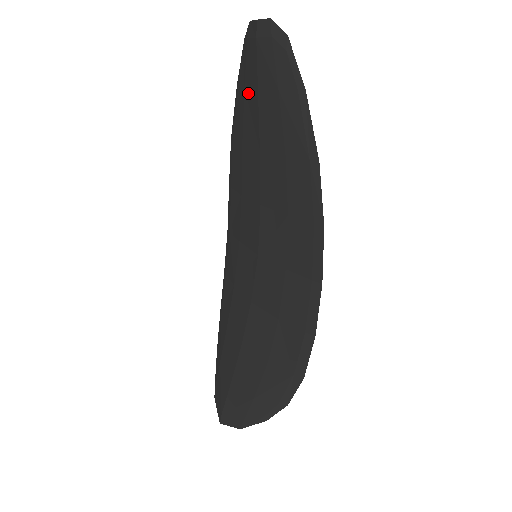
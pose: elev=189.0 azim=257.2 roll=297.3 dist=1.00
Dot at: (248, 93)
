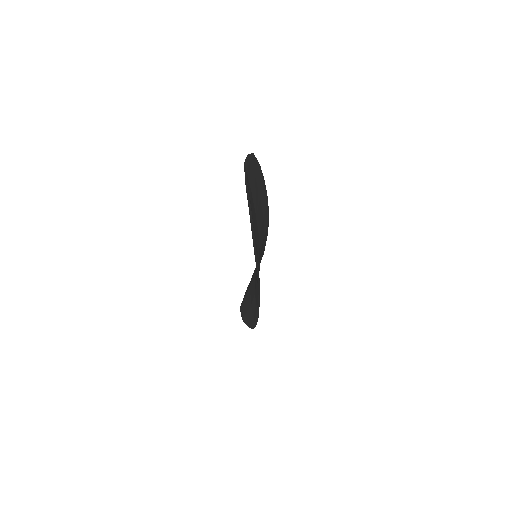
Dot at: occluded
